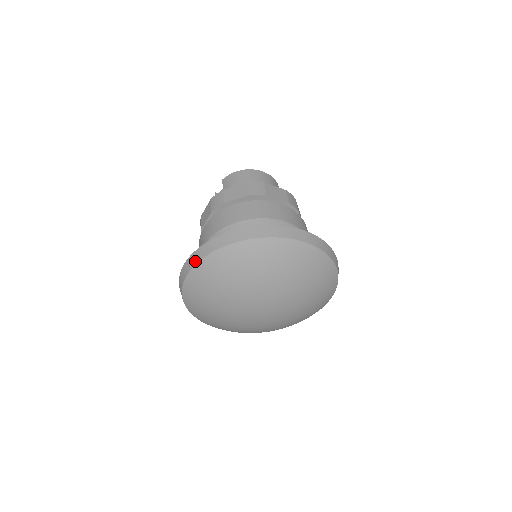
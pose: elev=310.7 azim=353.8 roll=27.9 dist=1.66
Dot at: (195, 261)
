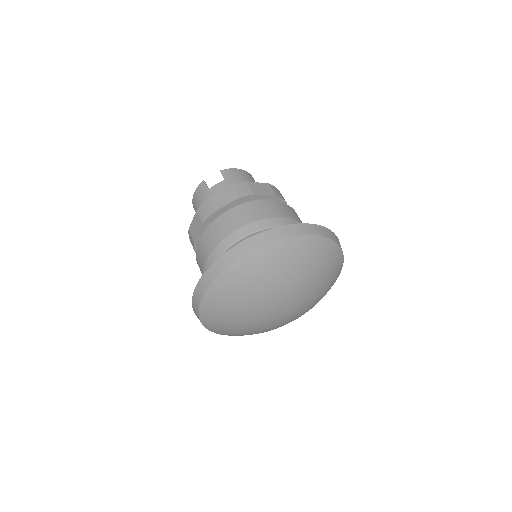
Dot at: (265, 242)
